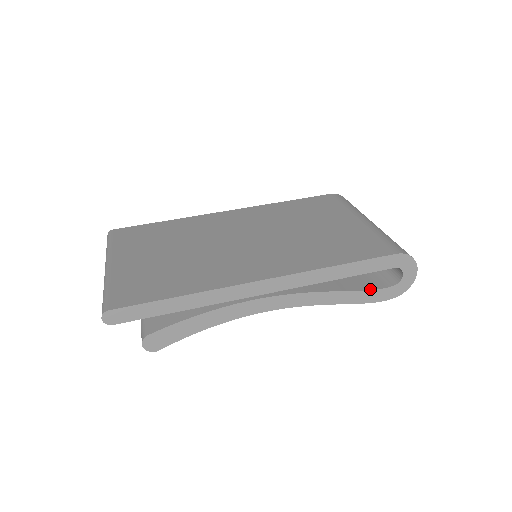
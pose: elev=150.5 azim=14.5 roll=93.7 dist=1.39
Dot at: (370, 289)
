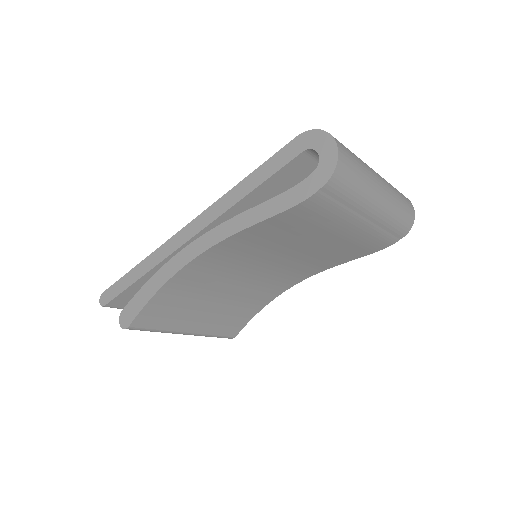
Dot at: (288, 190)
